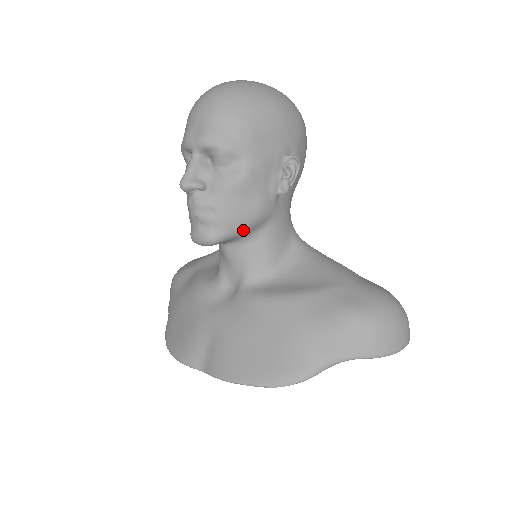
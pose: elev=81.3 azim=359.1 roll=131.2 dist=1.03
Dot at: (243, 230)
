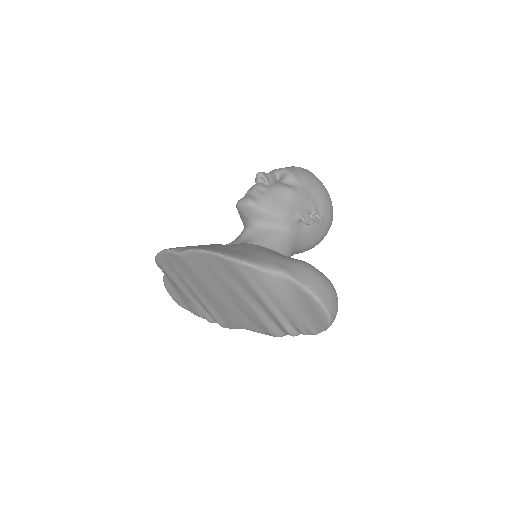
Dot at: (270, 214)
